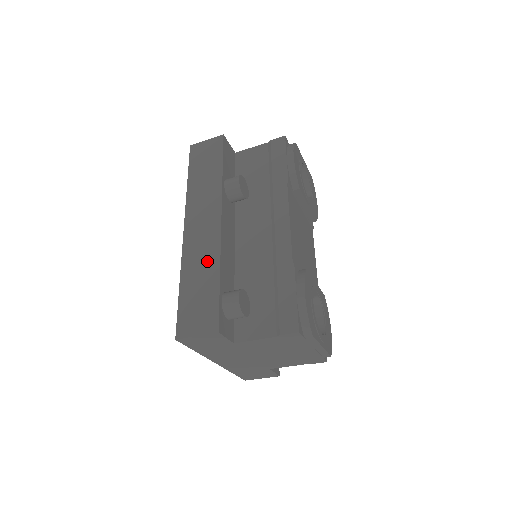
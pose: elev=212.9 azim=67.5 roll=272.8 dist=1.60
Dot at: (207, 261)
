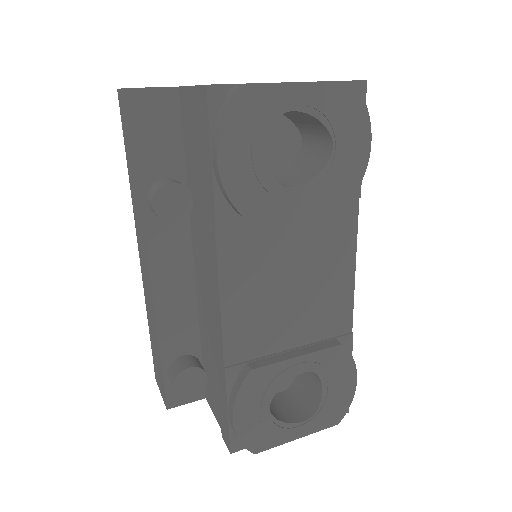
Dot at: (152, 318)
